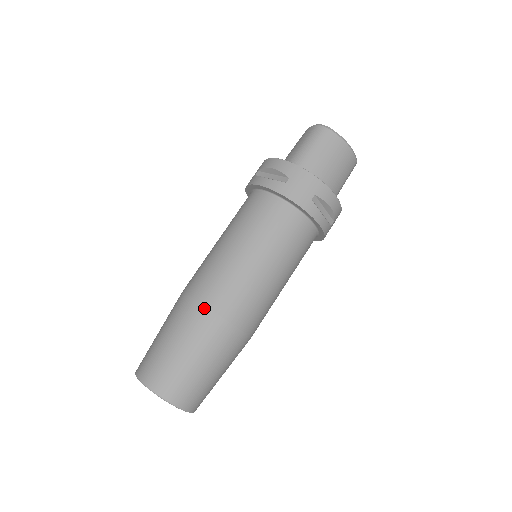
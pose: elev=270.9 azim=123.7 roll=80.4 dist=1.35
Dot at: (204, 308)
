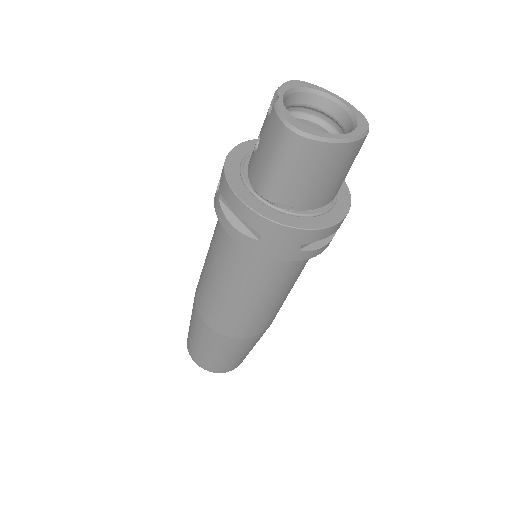
Dot at: (219, 334)
